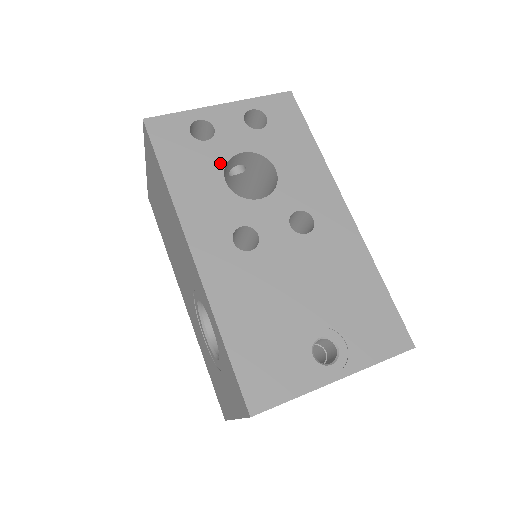
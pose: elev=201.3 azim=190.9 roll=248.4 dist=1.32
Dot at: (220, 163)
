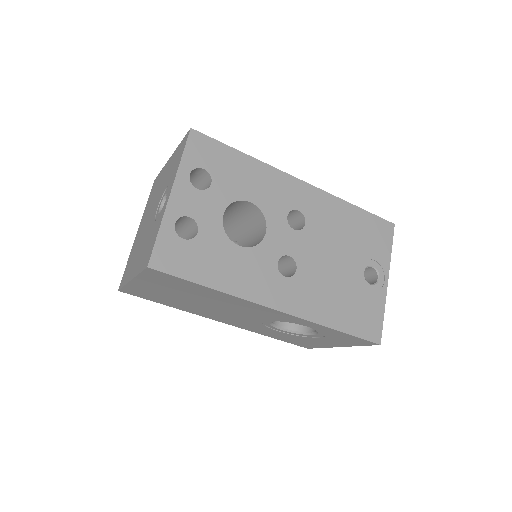
Dot at: (223, 238)
